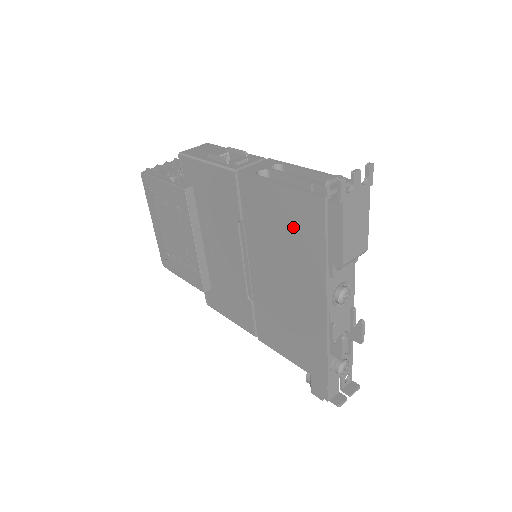
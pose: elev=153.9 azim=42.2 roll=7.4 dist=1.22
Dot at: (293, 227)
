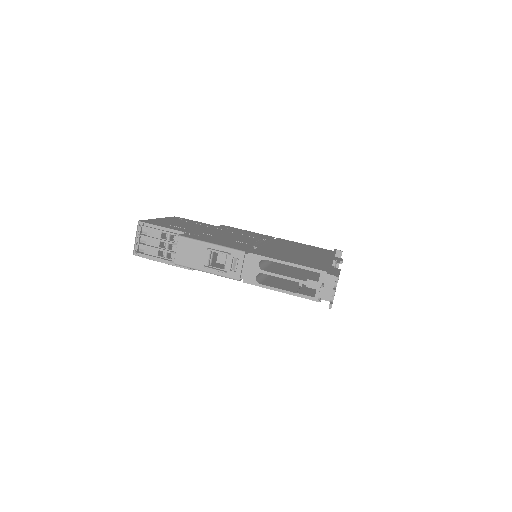
Dot at: occluded
